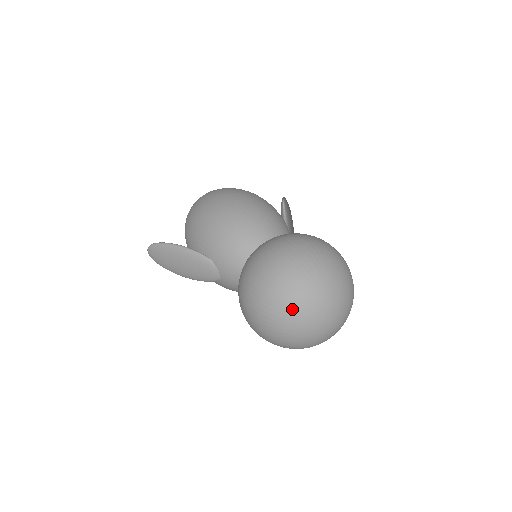
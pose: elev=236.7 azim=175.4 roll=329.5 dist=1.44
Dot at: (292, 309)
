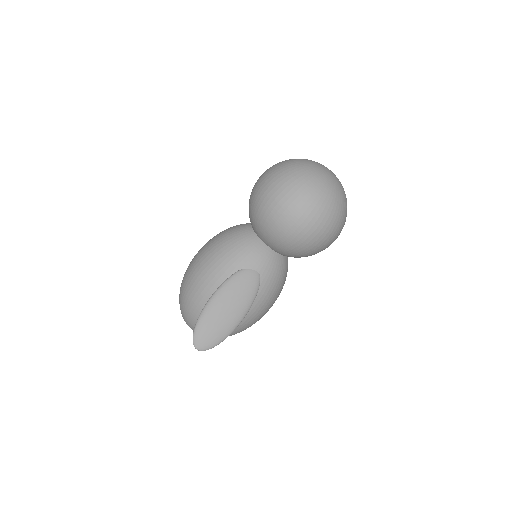
Dot at: (308, 173)
